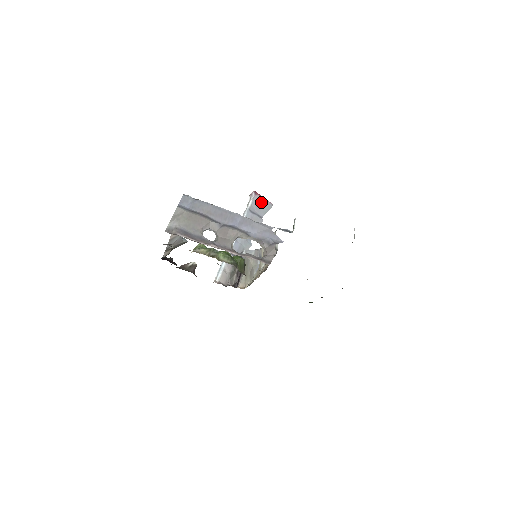
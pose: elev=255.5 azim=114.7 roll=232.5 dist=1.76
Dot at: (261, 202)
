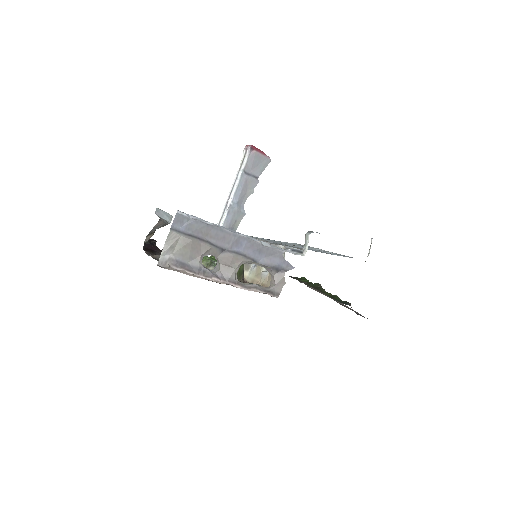
Dot at: (258, 159)
